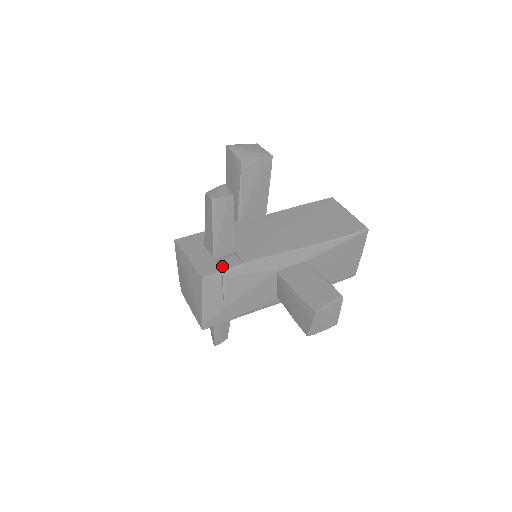
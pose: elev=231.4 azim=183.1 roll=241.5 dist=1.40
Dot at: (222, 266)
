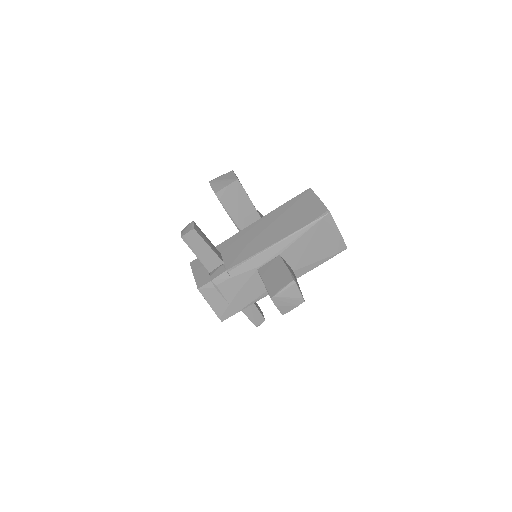
Dot at: (212, 277)
